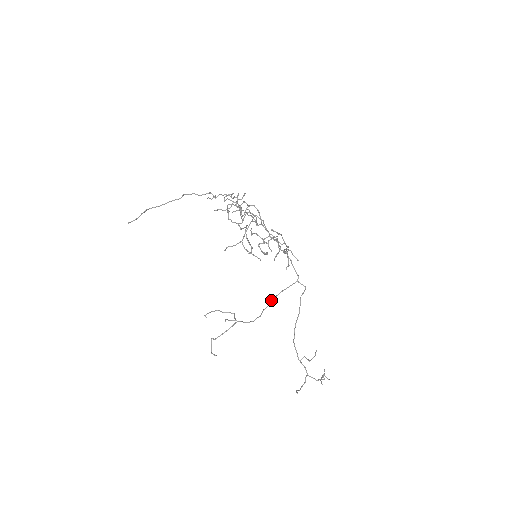
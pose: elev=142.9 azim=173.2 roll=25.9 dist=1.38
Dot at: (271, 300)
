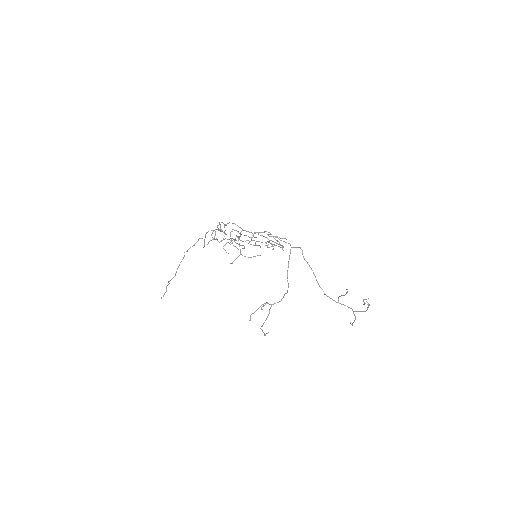
Dot at: (287, 277)
